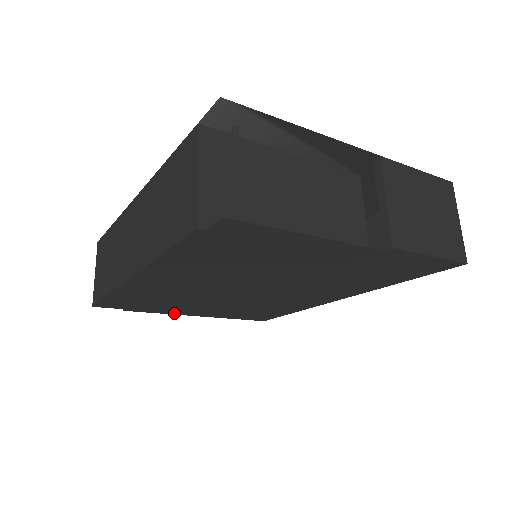
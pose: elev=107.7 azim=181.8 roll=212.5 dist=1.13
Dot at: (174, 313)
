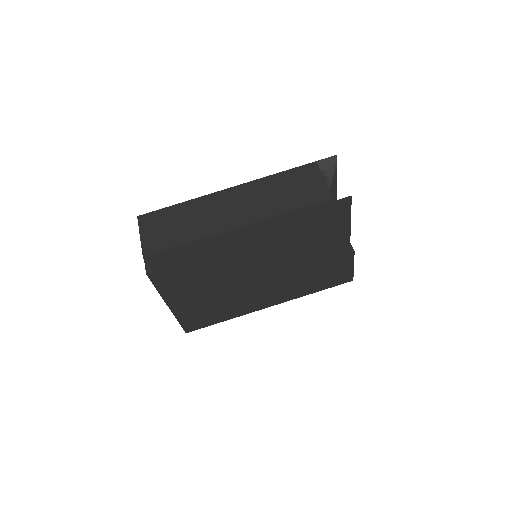
Dot at: (165, 294)
